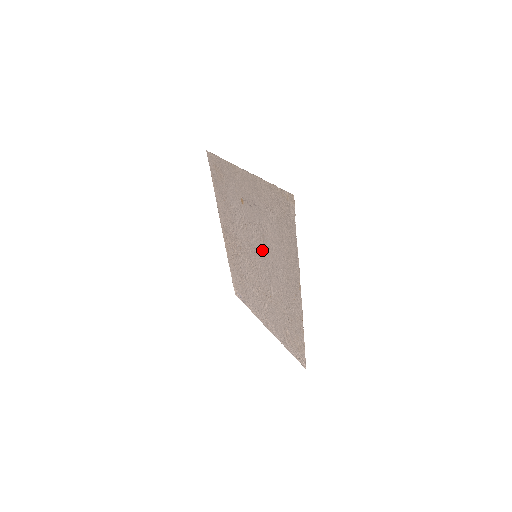
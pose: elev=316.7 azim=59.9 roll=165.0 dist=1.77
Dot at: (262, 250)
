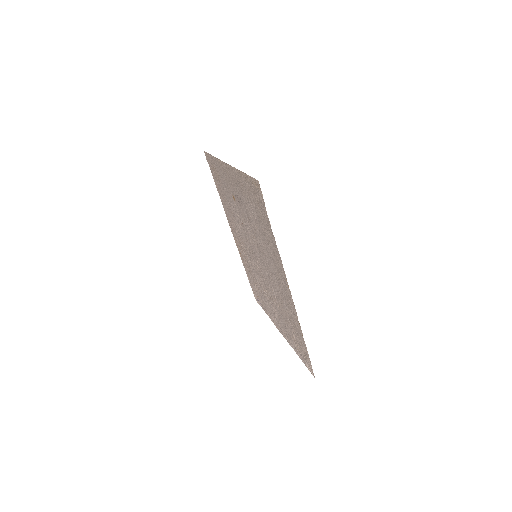
Dot at: (257, 248)
